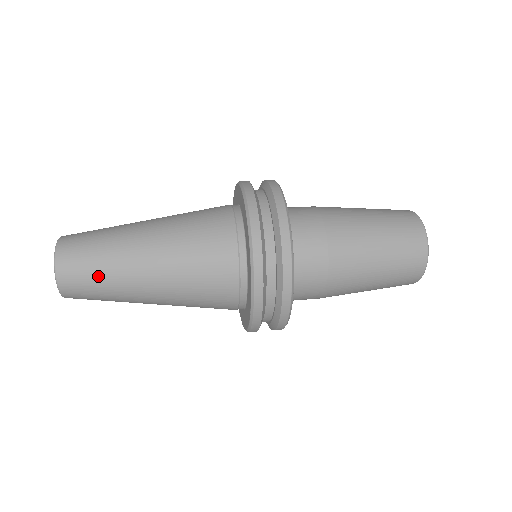
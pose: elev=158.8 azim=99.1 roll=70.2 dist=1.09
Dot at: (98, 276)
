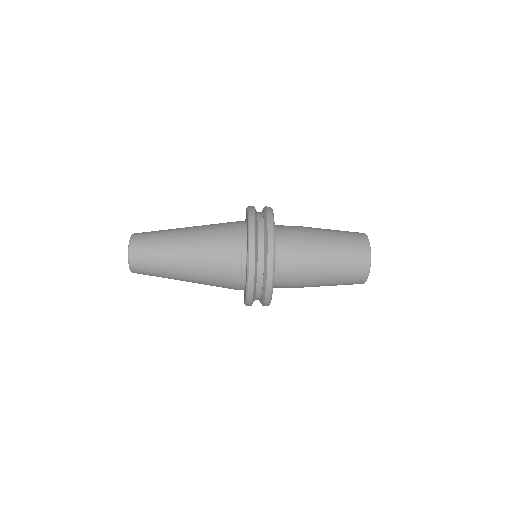
Dot at: (154, 264)
